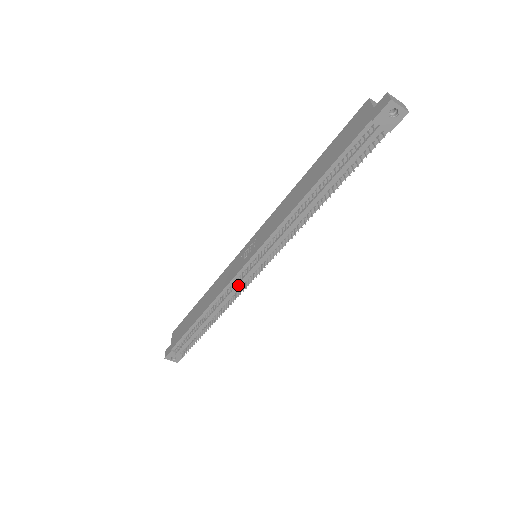
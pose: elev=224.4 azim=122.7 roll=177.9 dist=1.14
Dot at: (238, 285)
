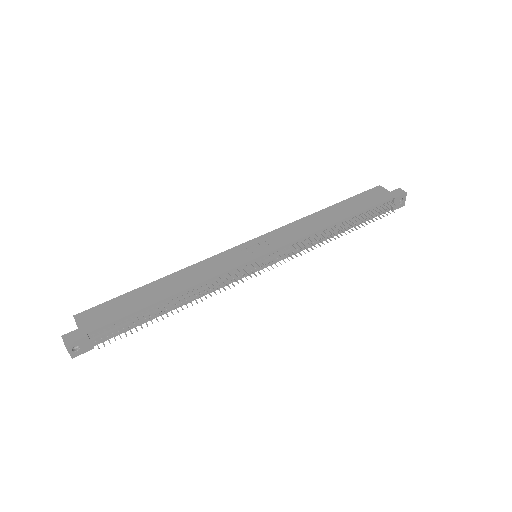
Dot at: (234, 276)
